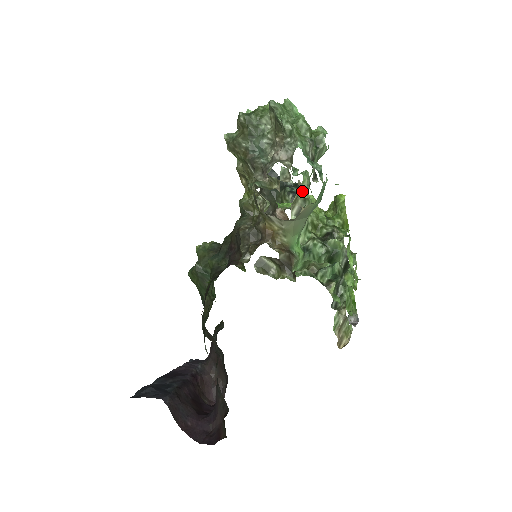
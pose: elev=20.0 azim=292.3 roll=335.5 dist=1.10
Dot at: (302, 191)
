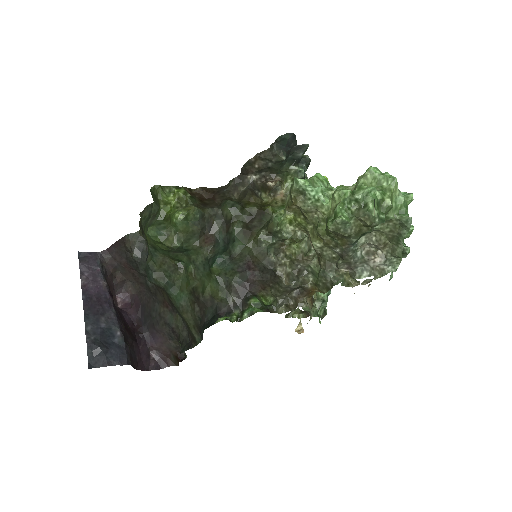
Dot at: occluded
